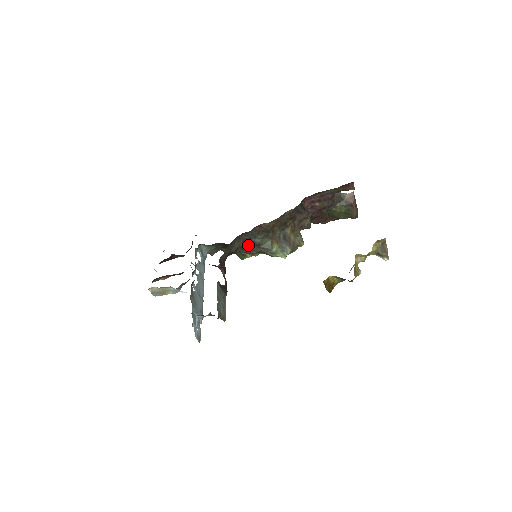
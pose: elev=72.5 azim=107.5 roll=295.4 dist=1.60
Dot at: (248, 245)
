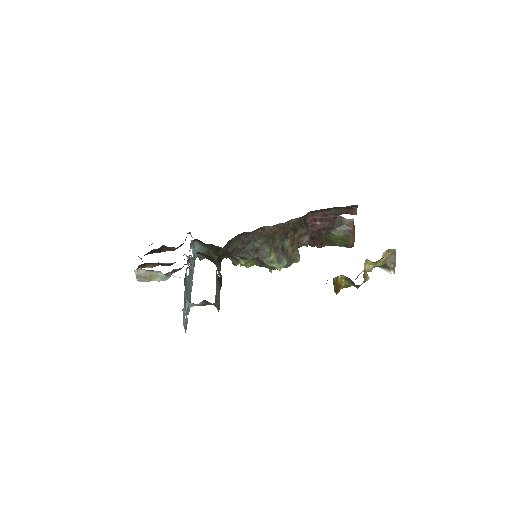
Dot at: (246, 248)
